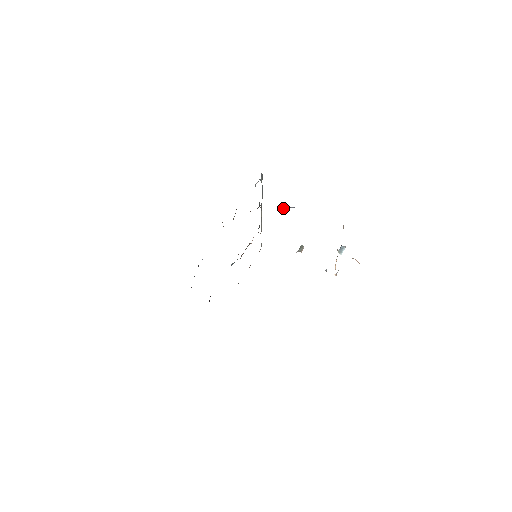
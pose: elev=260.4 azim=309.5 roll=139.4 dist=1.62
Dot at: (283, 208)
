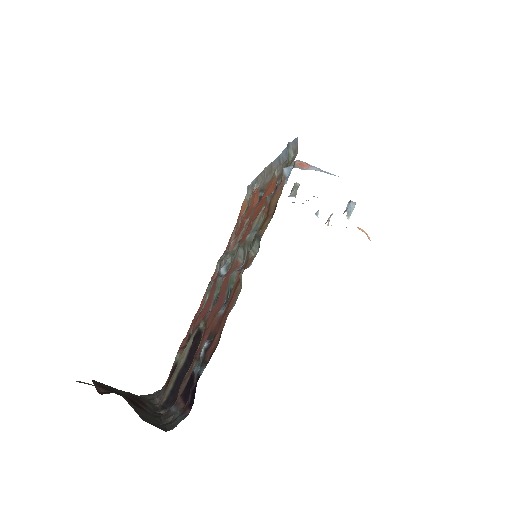
Dot at: (300, 168)
